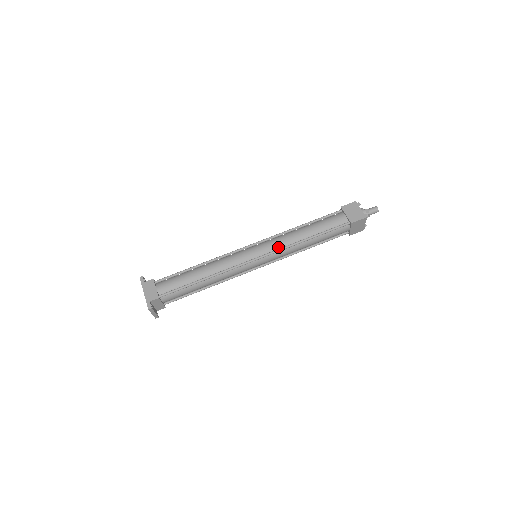
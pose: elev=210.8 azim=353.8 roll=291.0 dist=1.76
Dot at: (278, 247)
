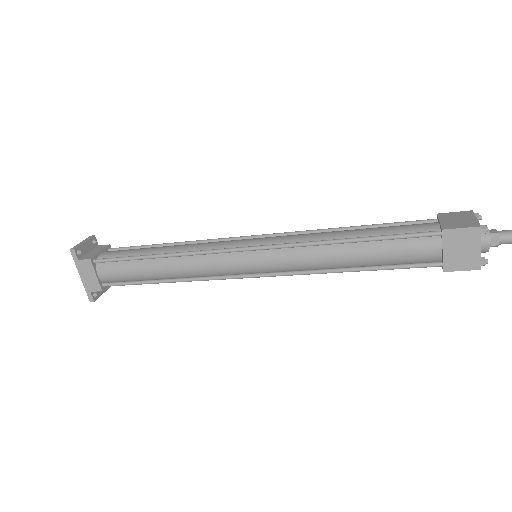
Dot at: (293, 268)
